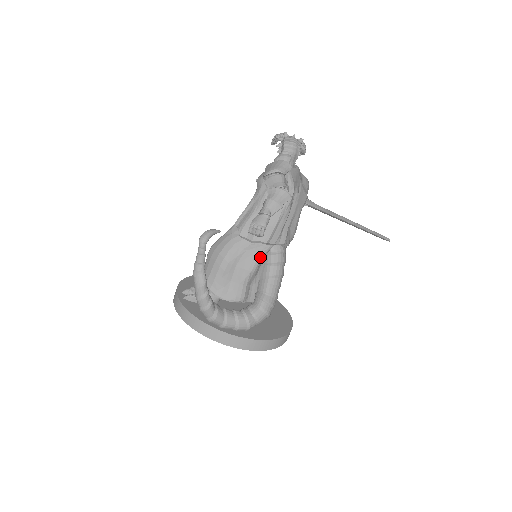
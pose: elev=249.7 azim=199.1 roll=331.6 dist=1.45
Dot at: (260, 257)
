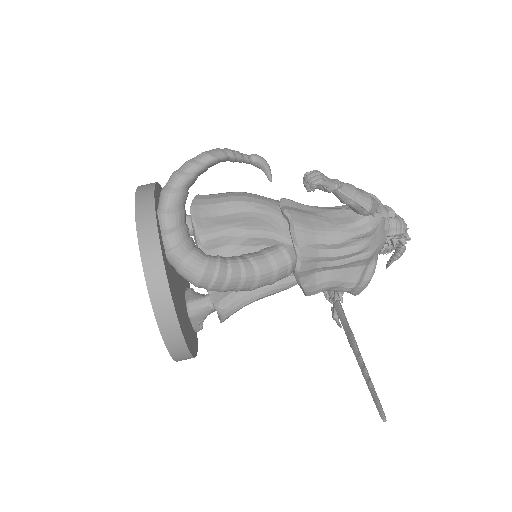
Dot at: (270, 233)
